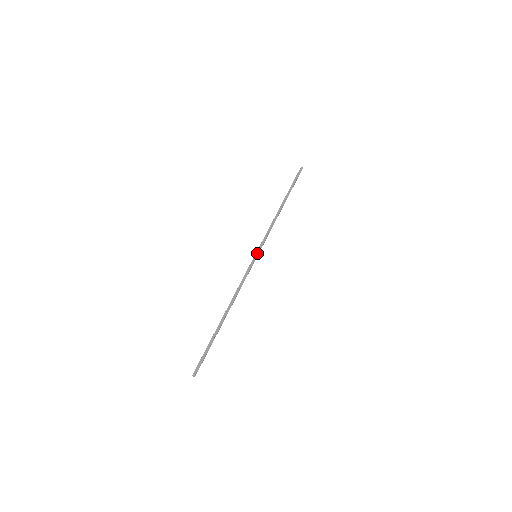
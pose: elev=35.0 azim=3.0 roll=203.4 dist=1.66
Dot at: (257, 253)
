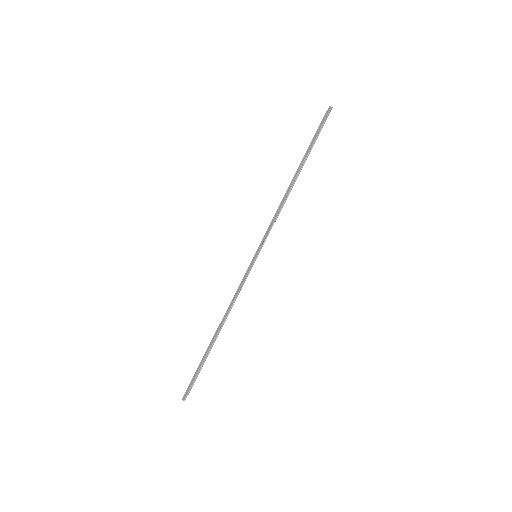
Dot at: (256, 252)
